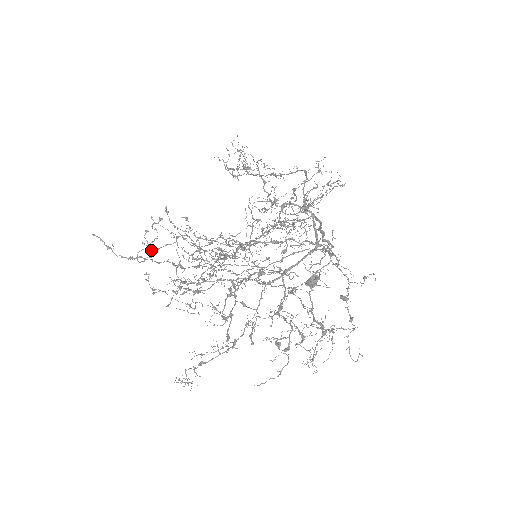
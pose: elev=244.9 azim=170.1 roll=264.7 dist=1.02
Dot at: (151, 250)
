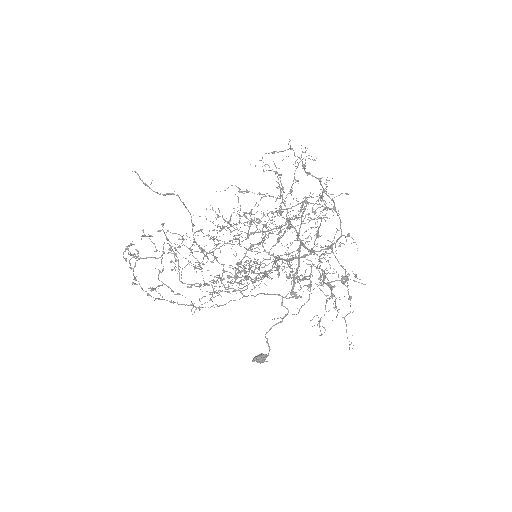
Dot at: (133, 257)
